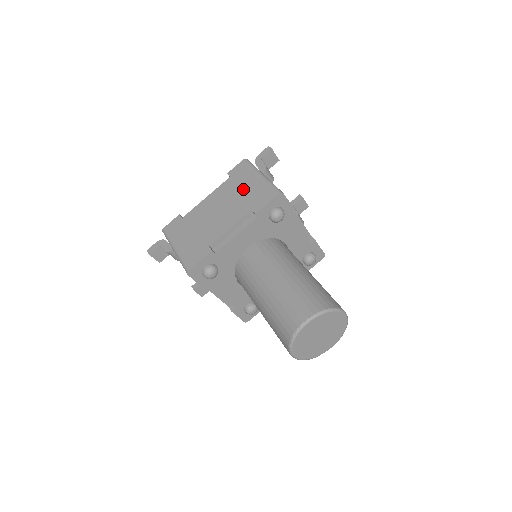
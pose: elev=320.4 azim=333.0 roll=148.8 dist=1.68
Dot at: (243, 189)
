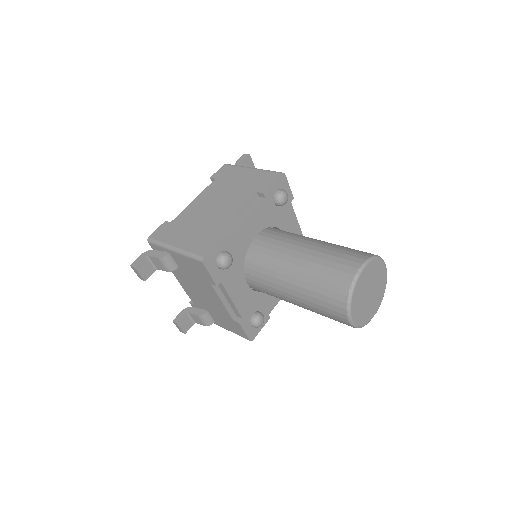
Dot at: (237, 182)
